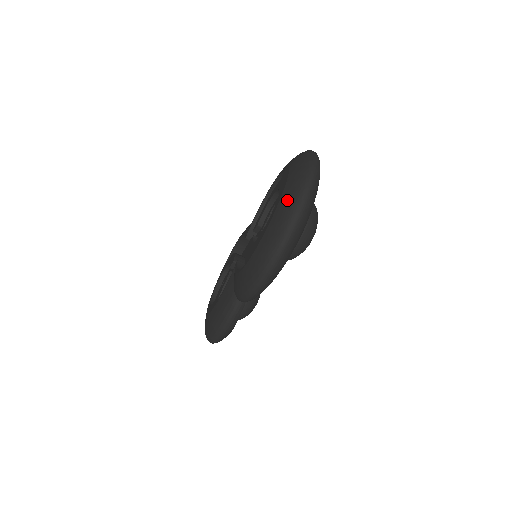
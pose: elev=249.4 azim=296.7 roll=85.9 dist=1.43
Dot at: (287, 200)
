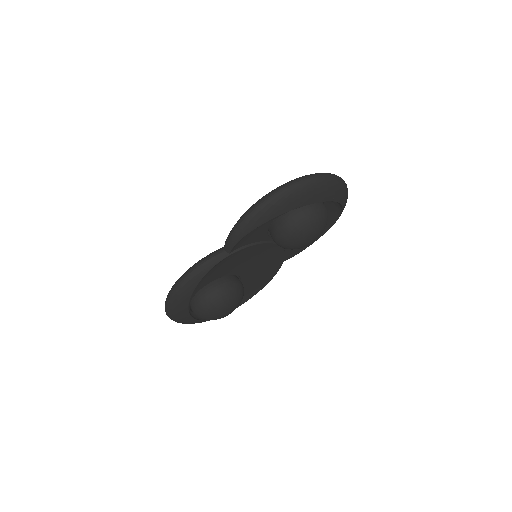
Dot at: occluded
